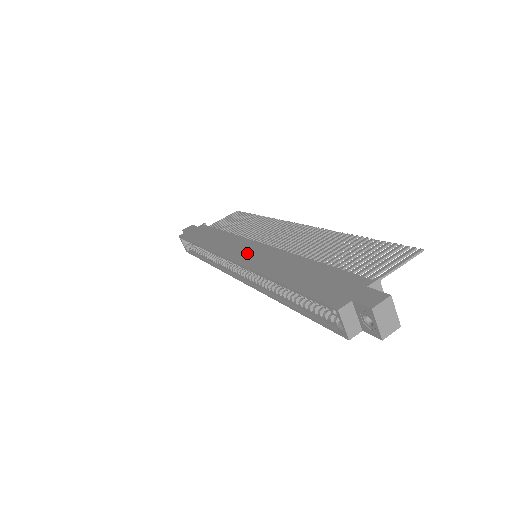
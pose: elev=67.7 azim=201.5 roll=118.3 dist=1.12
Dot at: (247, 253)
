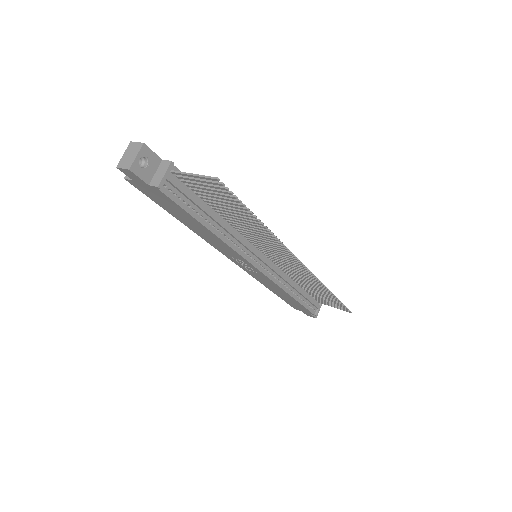
Dot at: occluded
